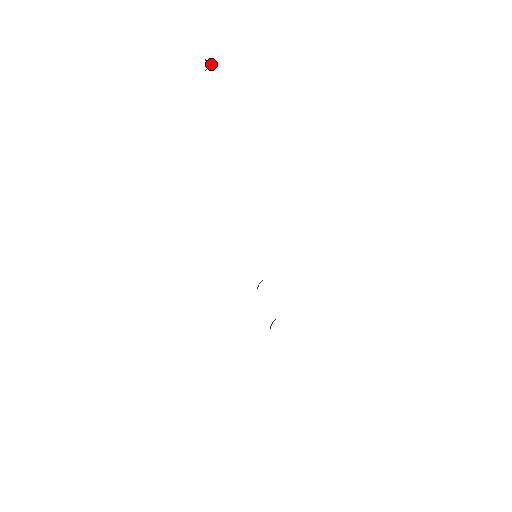
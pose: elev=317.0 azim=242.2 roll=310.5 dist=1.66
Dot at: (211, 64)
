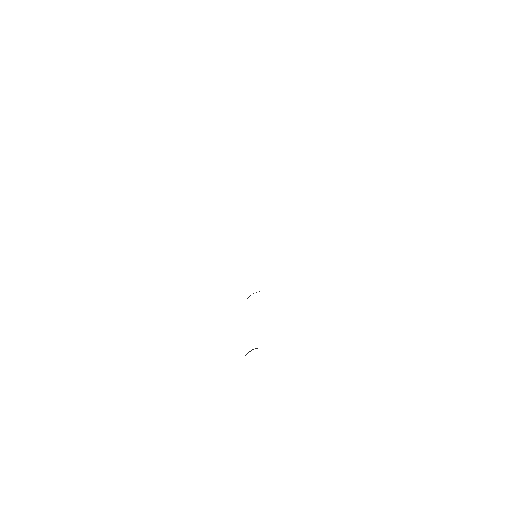
Dot at: out of frame
